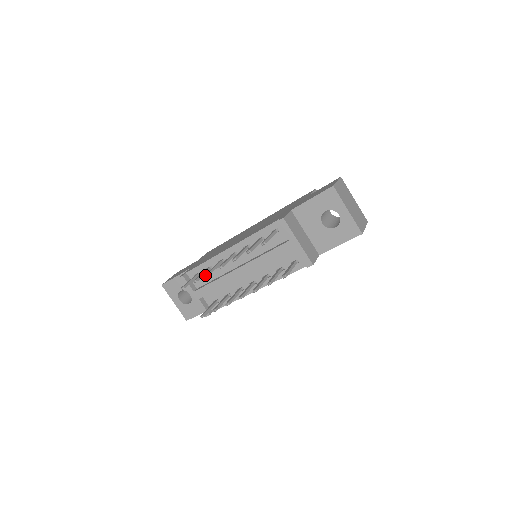
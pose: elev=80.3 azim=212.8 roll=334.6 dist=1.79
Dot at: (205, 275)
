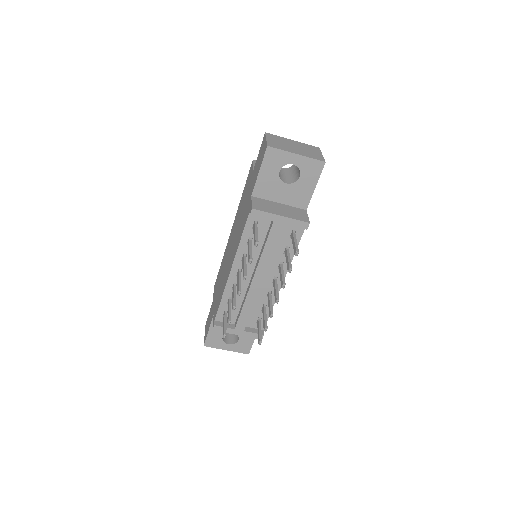
Dot at: (231, 308)
